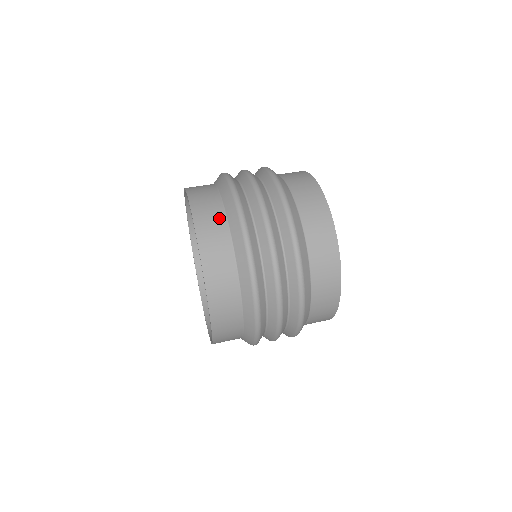
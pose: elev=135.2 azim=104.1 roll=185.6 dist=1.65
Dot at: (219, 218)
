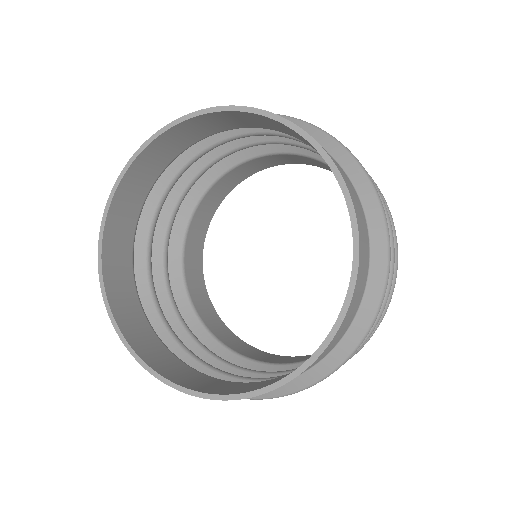
Dot at: occluded
